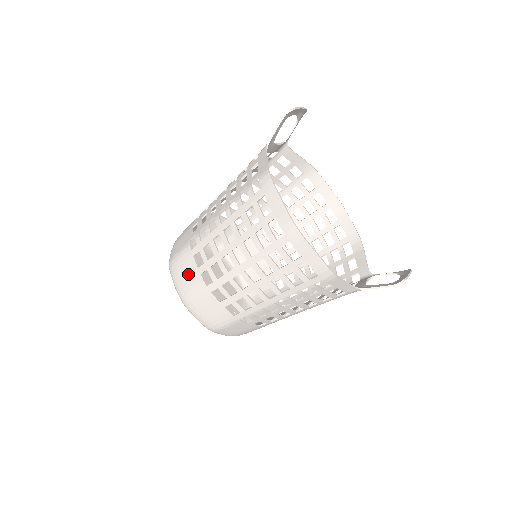
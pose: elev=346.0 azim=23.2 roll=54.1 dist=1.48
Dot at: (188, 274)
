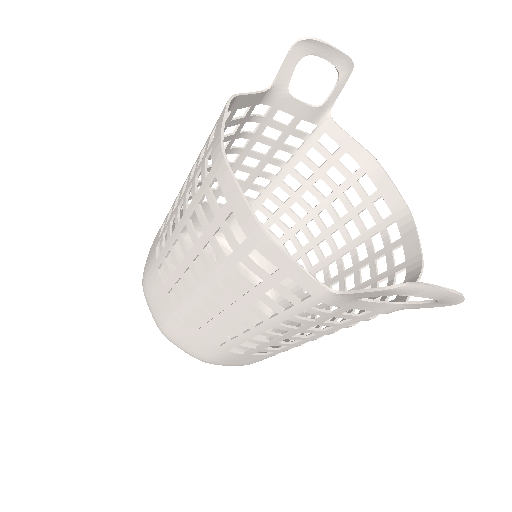
Dot at: (152, 248)
